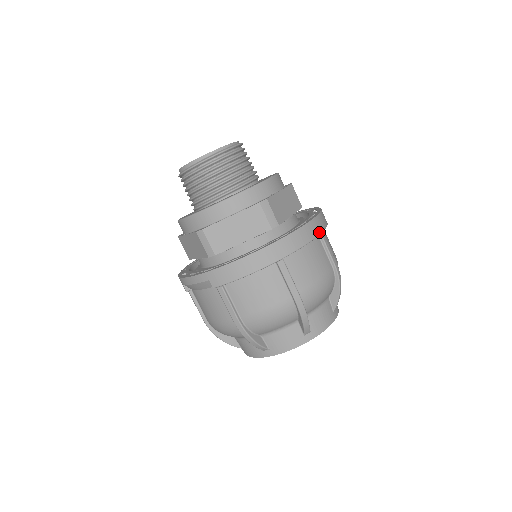
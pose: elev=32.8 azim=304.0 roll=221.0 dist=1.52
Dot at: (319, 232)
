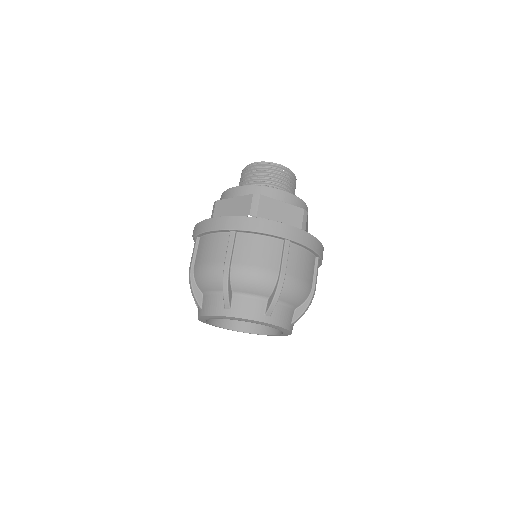
Dot at: (281, 235)
